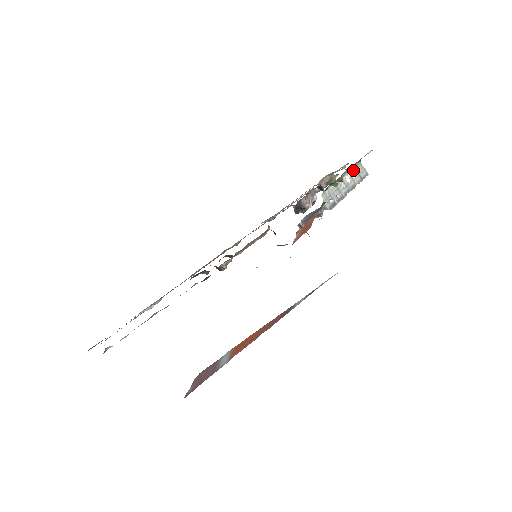
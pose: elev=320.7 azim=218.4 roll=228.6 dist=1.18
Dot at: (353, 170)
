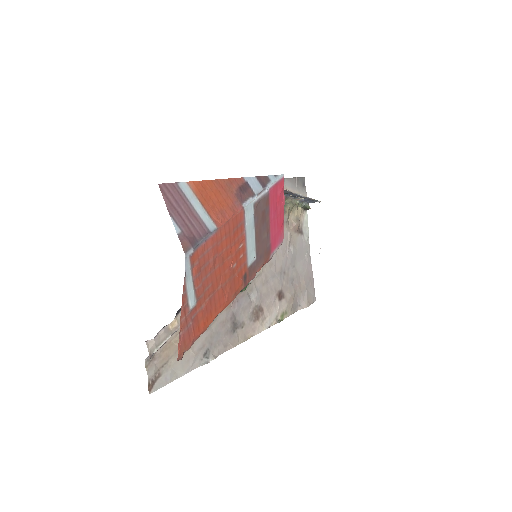
Dot at: (300, 199)
